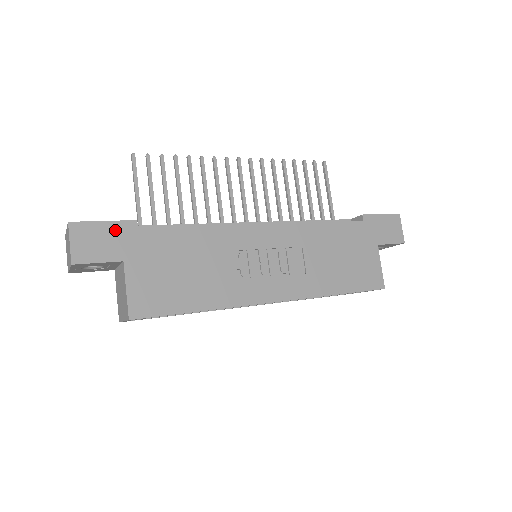
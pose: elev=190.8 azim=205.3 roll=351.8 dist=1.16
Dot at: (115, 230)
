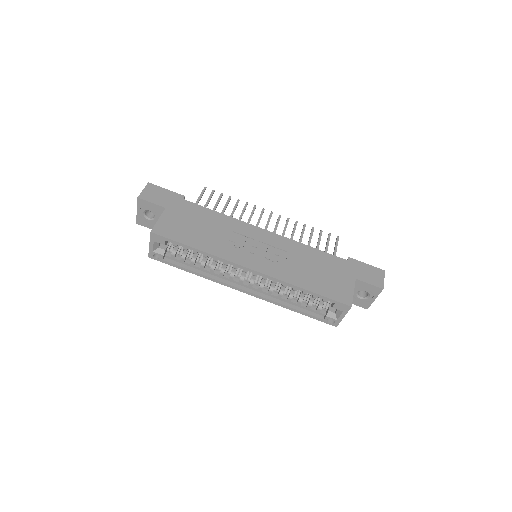
Dot at: (170, 195)
